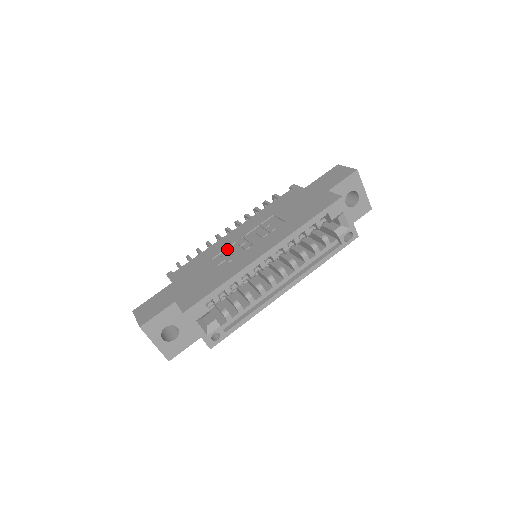
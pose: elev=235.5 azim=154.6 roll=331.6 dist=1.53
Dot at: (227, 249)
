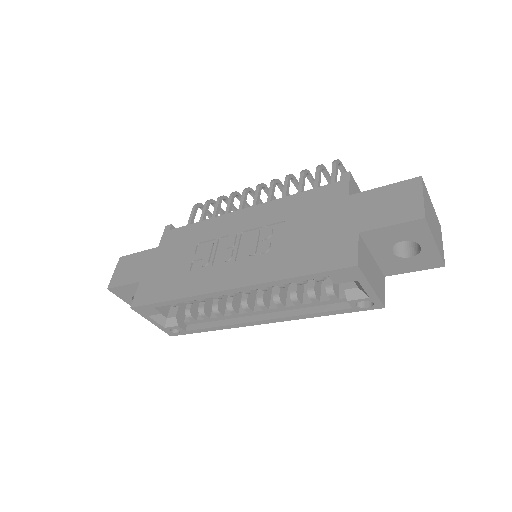
Dot at: (215, 241)
